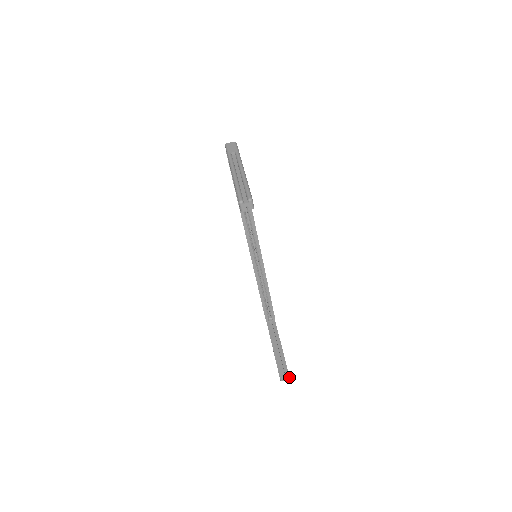
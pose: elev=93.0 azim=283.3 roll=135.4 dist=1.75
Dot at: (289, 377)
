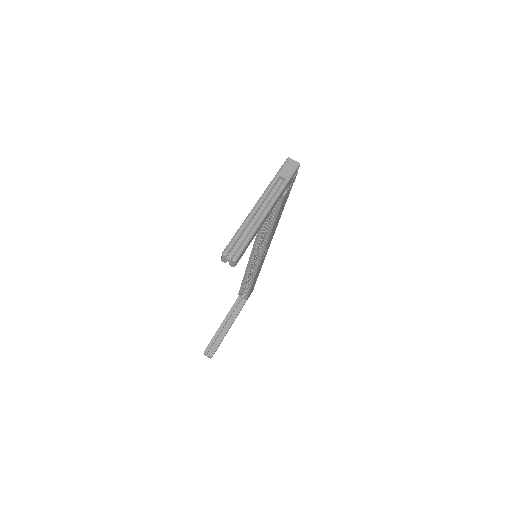
Dot at: occluded
